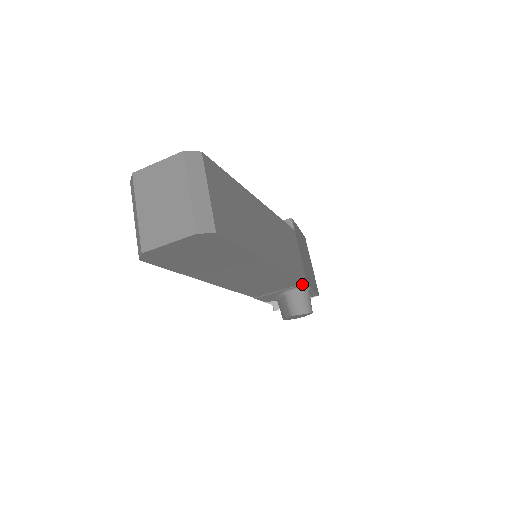
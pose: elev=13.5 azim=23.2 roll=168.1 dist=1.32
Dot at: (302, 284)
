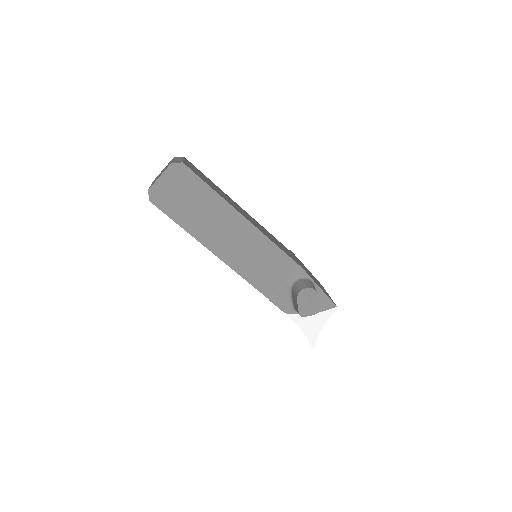
Dot at: (298, 270)
